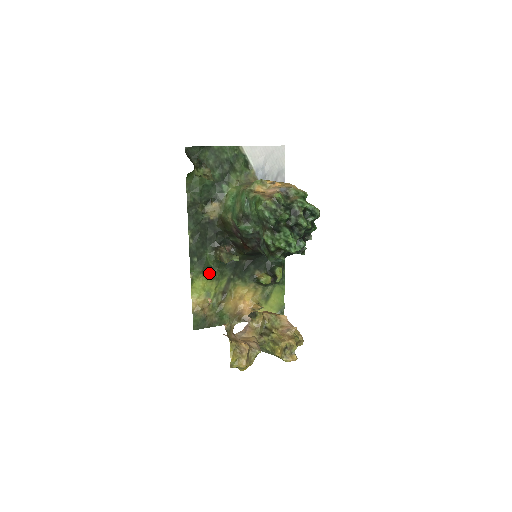
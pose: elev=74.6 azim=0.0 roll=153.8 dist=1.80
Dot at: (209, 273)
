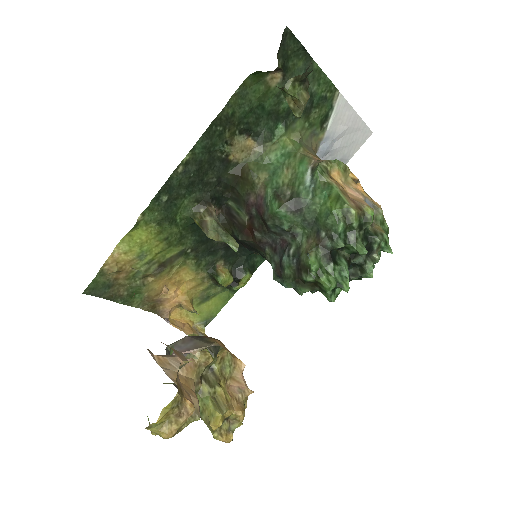
Dot at: (166, 228)
